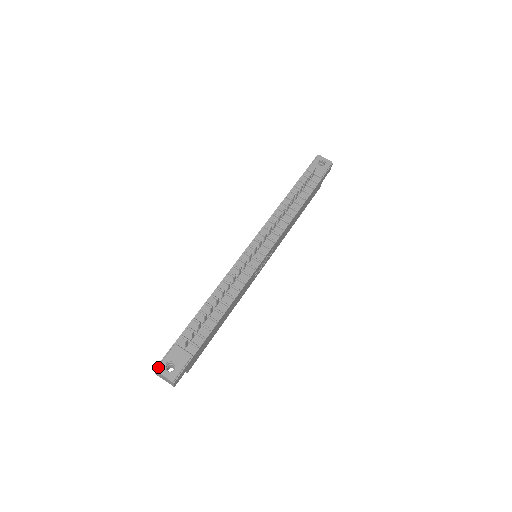
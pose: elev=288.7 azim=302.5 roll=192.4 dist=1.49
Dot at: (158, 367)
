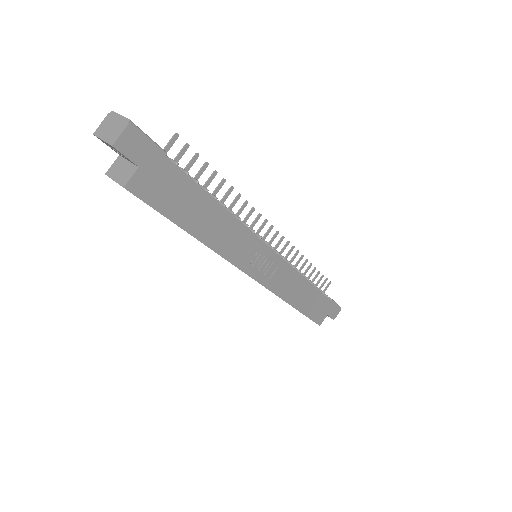
Dot at: occluded
